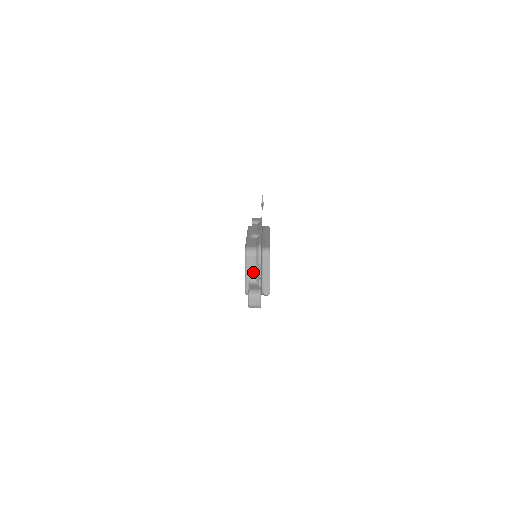
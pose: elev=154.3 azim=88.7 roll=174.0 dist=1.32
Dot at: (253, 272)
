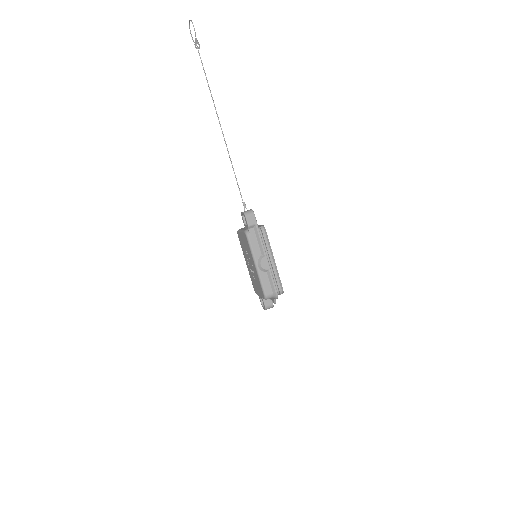
Dot at: occluded
